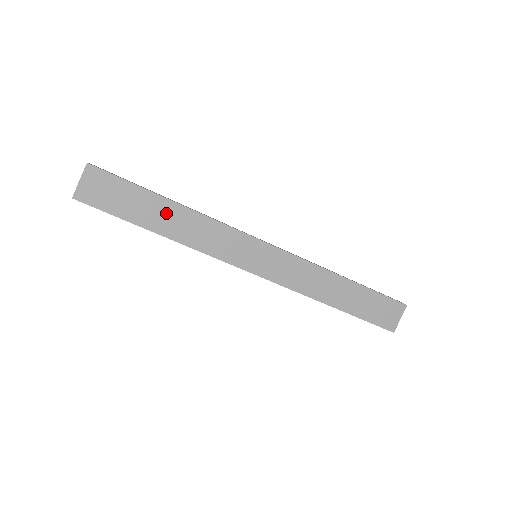
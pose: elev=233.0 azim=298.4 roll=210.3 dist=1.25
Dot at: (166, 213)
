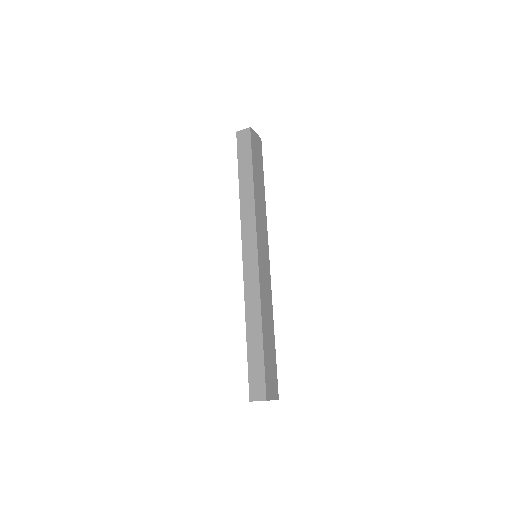
Dot at: (260, 185)
